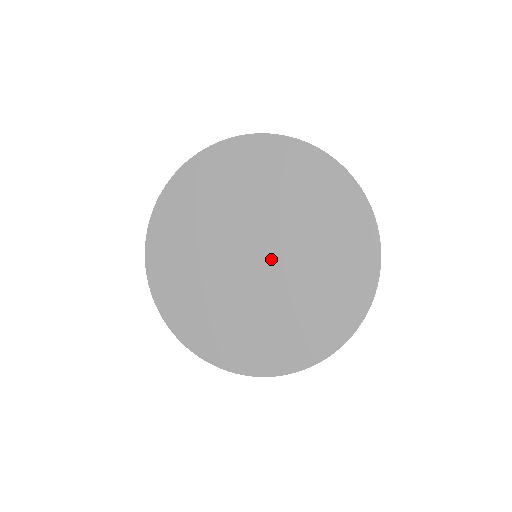
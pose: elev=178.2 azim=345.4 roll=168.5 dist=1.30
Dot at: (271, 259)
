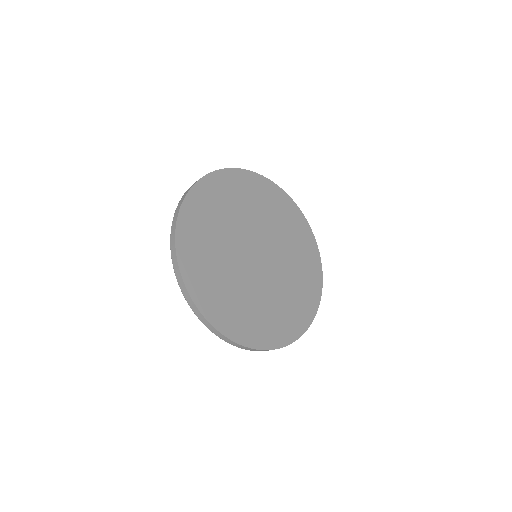
Dot at: (265, 248)
